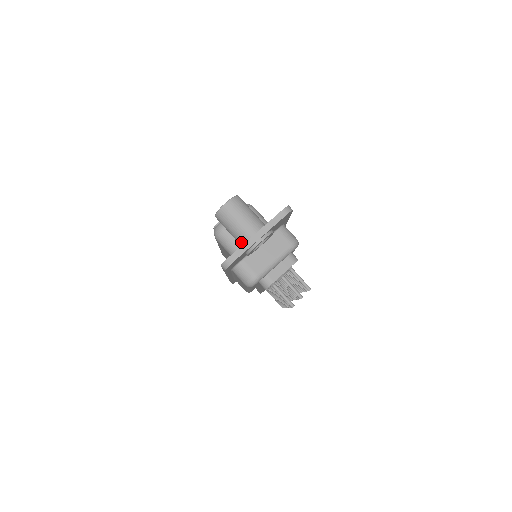
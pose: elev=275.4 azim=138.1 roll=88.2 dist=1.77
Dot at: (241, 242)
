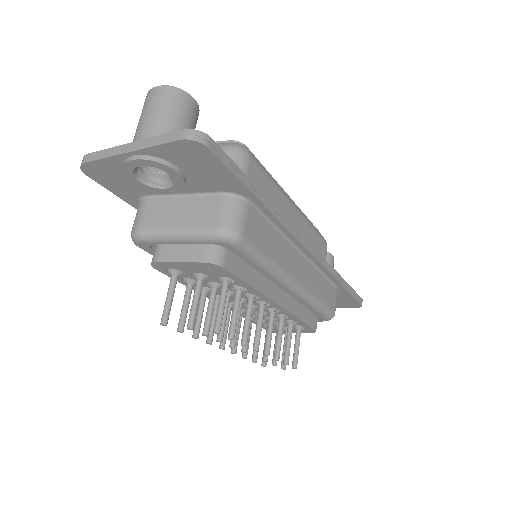
Dot at: occluded
